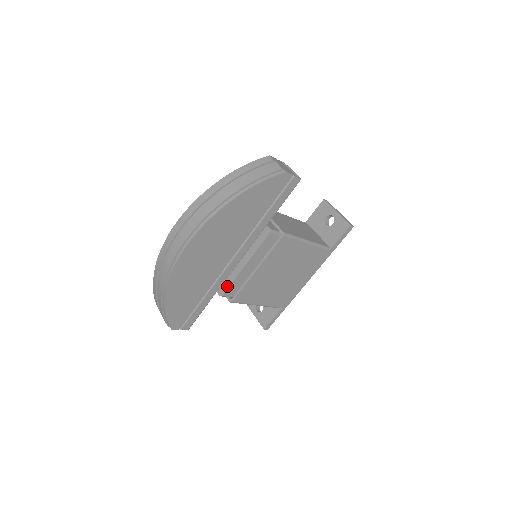
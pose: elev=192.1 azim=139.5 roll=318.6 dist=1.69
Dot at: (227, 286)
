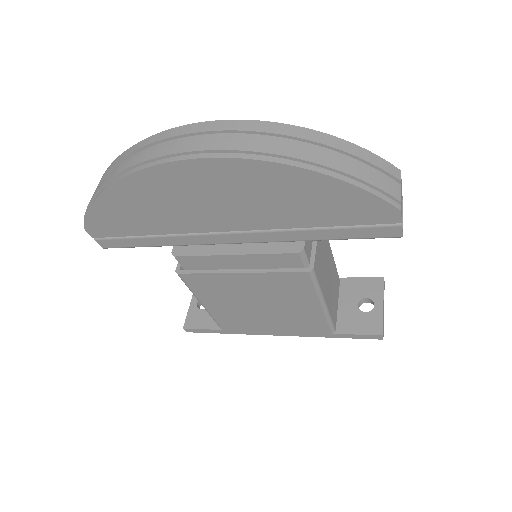
Dot at: (191, 253)
